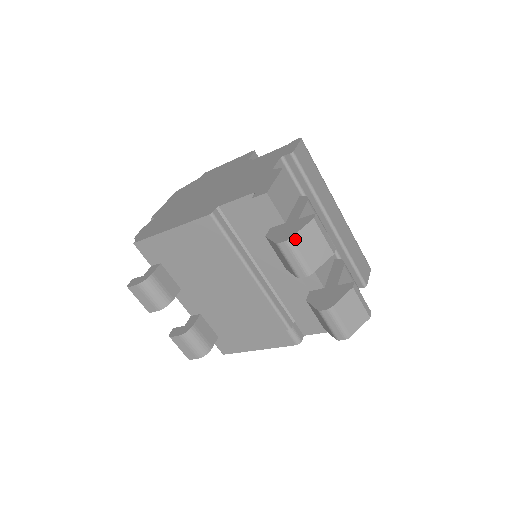
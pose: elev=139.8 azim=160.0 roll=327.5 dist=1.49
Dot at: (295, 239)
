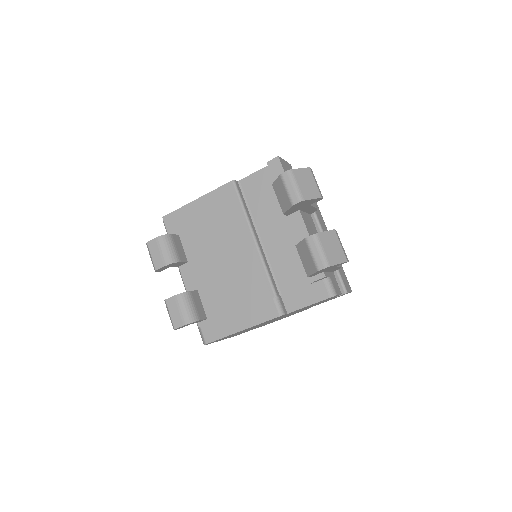
Dot at: (295, 172)
